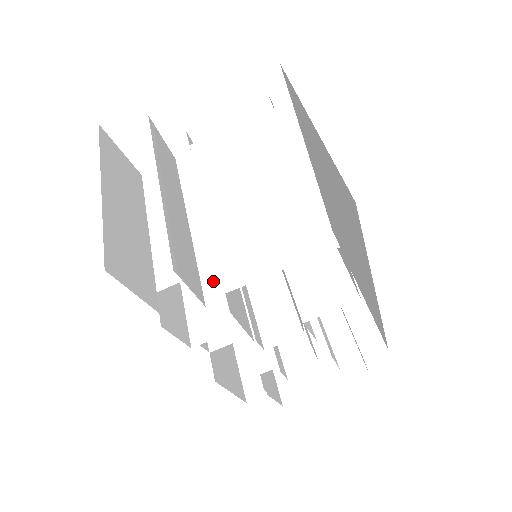
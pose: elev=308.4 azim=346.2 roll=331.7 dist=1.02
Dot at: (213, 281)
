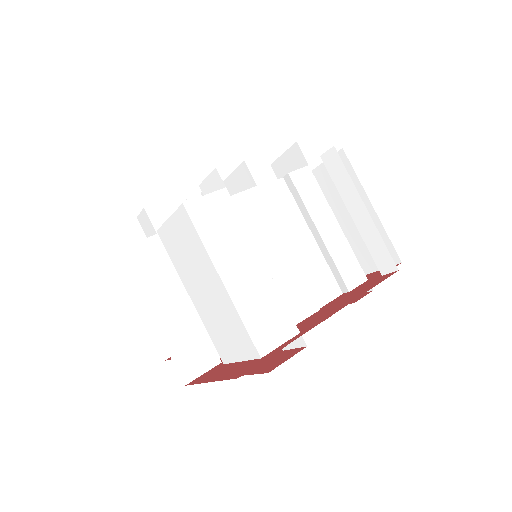
Dot at: occluded
